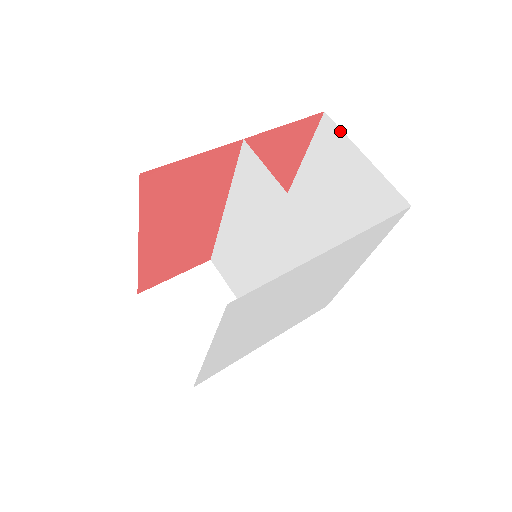
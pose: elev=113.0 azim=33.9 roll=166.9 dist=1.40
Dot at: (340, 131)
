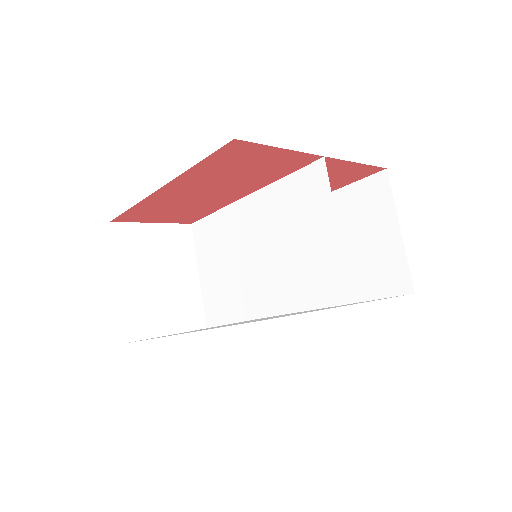
Dot at: (391, 194)
